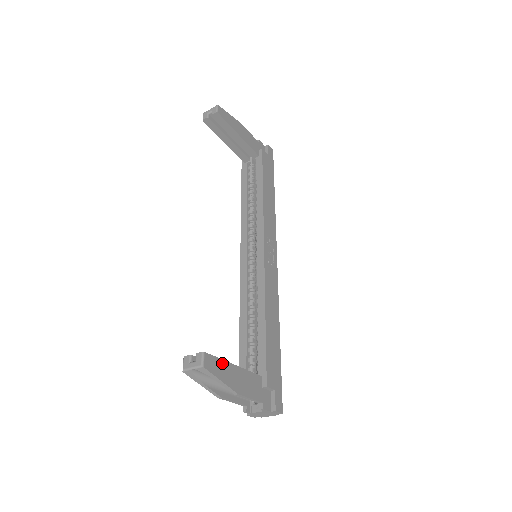
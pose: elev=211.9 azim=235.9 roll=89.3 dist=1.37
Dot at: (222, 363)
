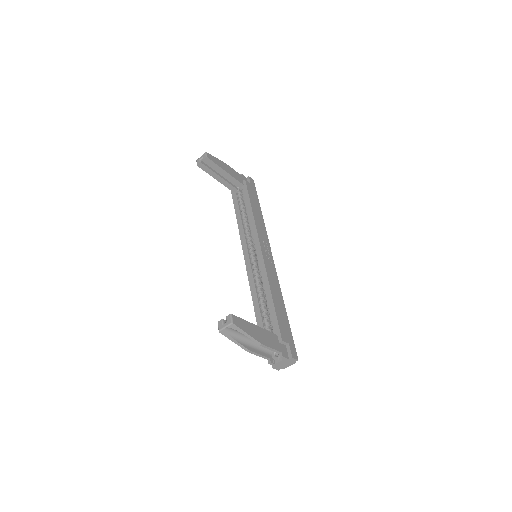
Dot at: (246, 323)
